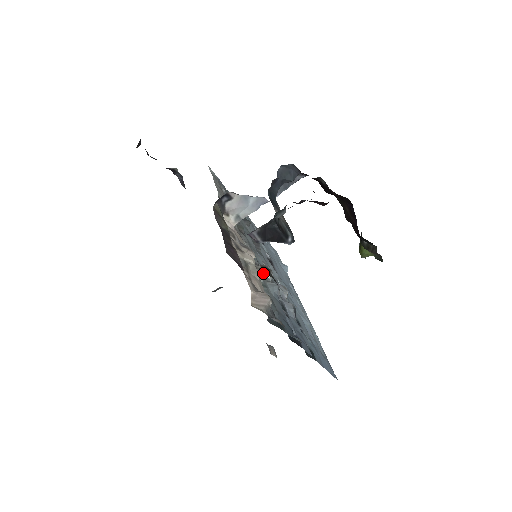
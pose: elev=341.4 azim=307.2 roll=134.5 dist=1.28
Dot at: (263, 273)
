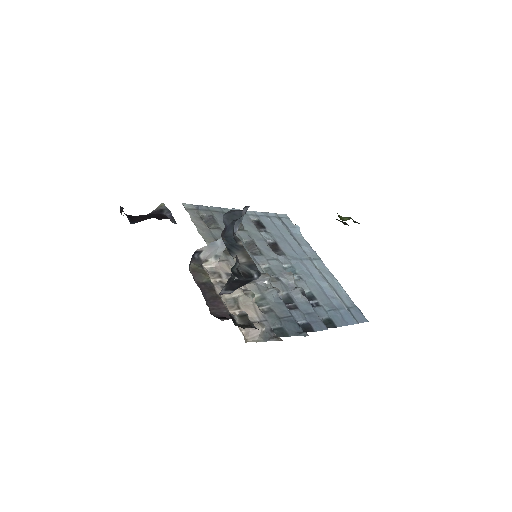
Dot at: (254, 295)
